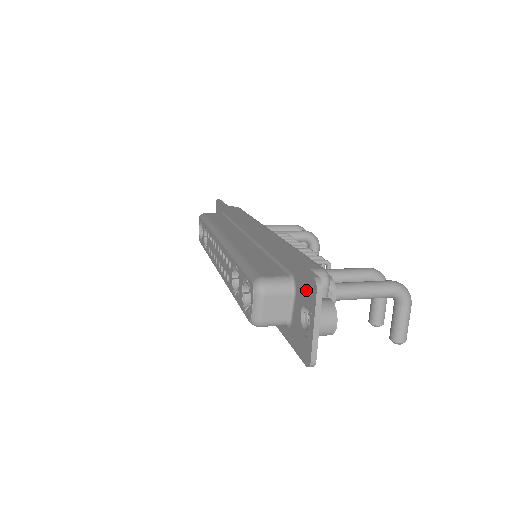
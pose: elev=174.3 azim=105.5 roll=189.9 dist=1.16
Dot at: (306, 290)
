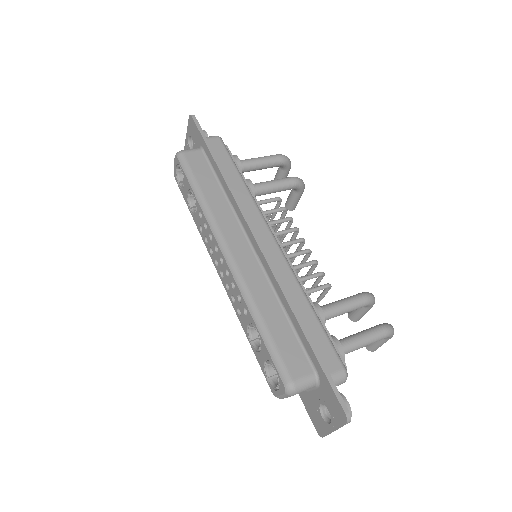
Dot at: (333, 406)
